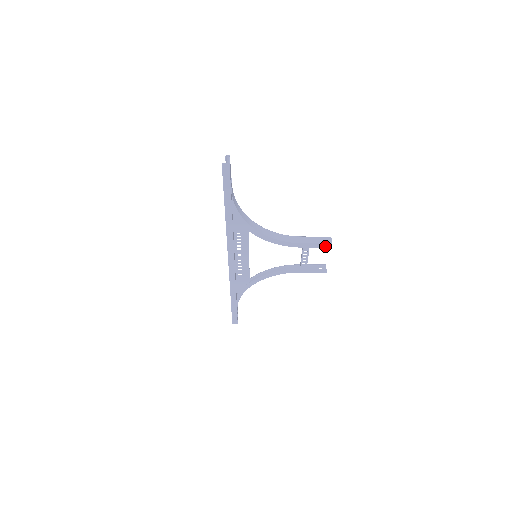
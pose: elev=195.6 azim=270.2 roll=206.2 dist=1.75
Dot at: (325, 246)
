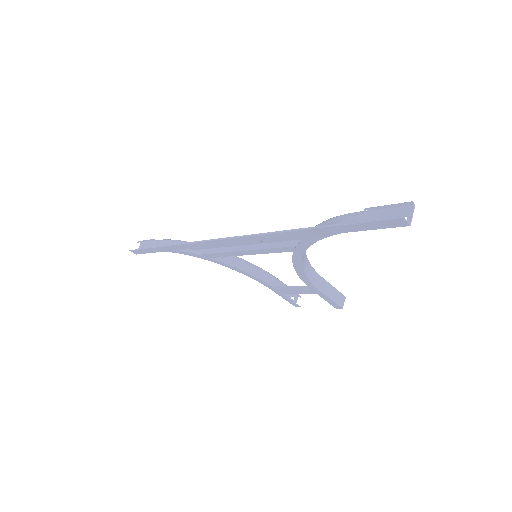
Dot at: (333, 304)
